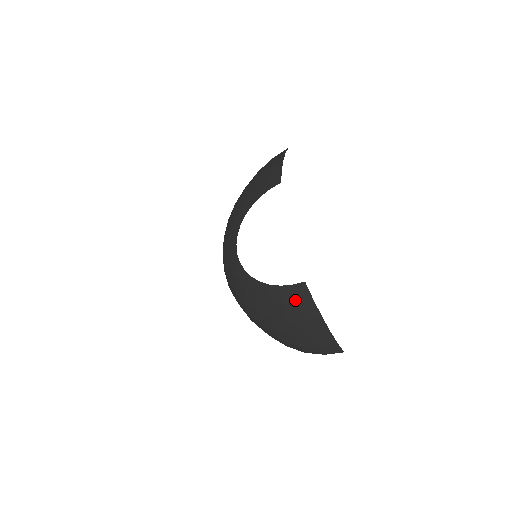
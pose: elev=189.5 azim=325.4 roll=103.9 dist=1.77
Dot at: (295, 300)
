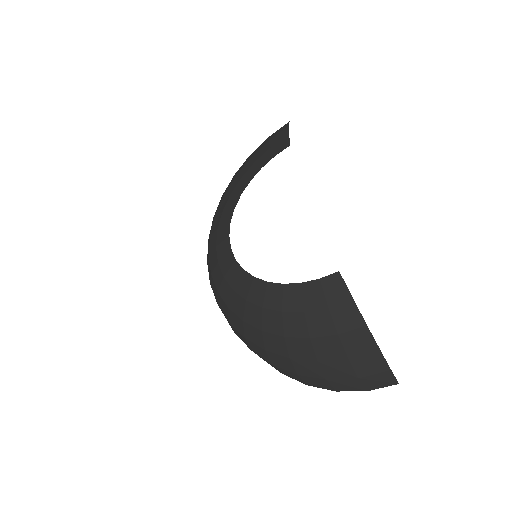
Dot at: (324, 303)
